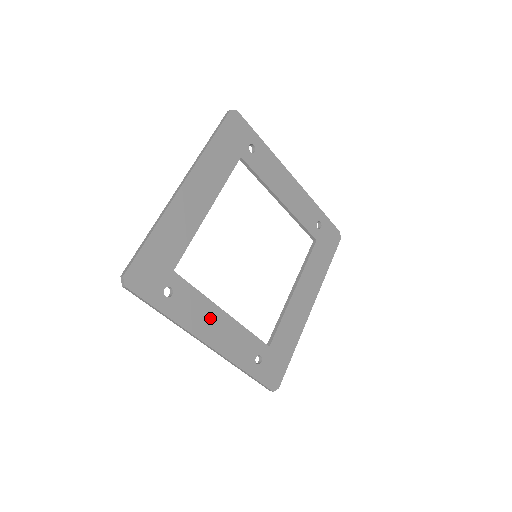
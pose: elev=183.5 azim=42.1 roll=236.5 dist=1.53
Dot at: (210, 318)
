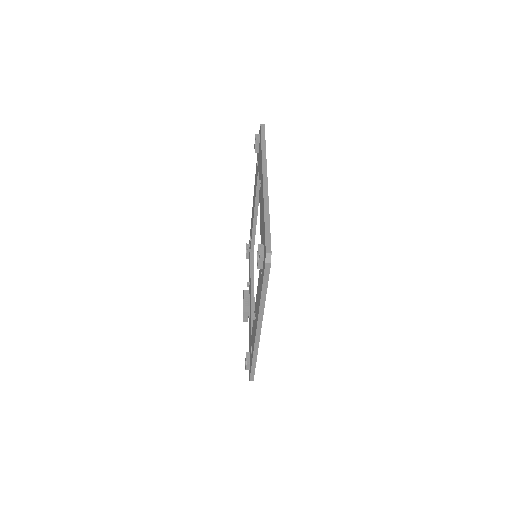
Dot at: occluded
